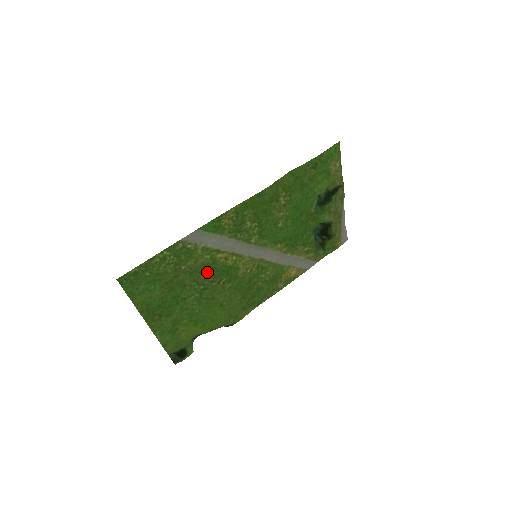
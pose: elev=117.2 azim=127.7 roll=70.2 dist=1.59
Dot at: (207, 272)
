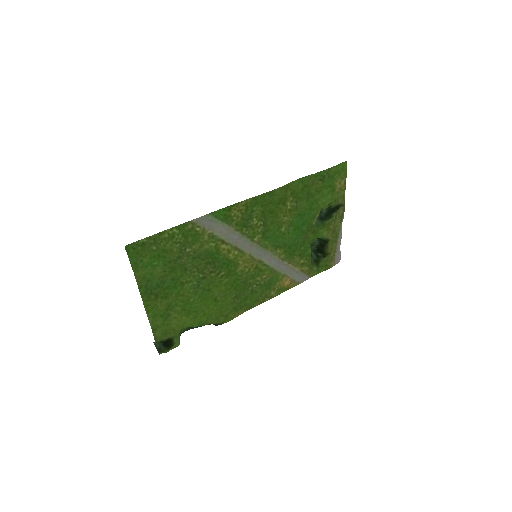
Dot at: (209, 260)
